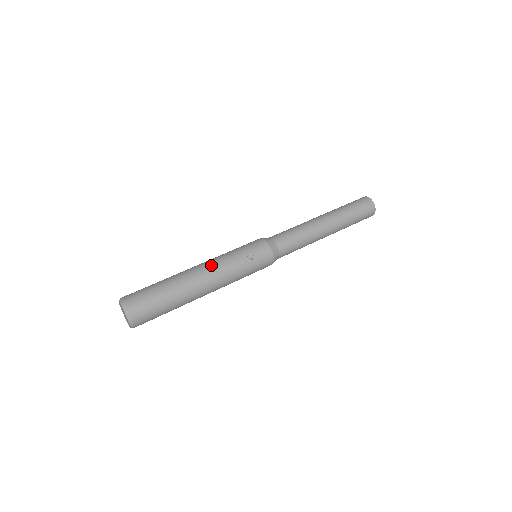
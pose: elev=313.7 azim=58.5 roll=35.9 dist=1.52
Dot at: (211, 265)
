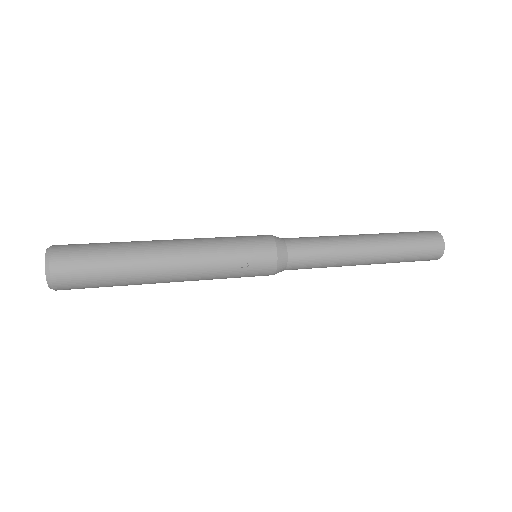
Dot at: (188, 251)
